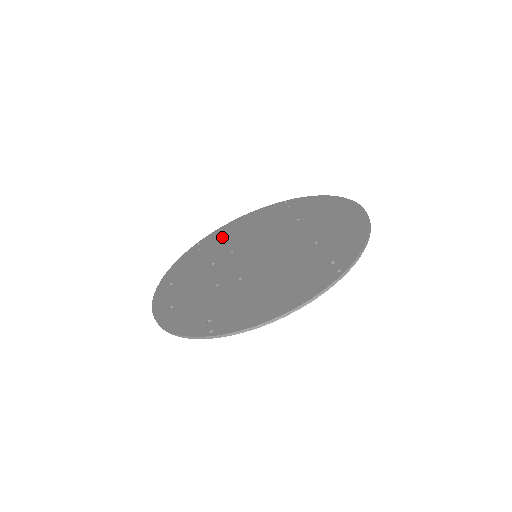
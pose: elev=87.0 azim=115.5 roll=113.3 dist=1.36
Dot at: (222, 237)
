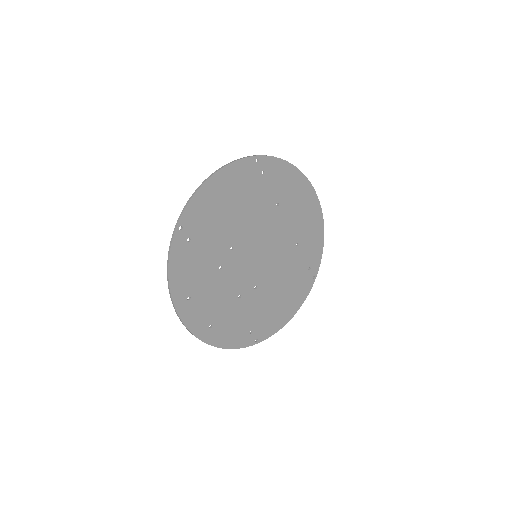
Dot at: (266, 315)
